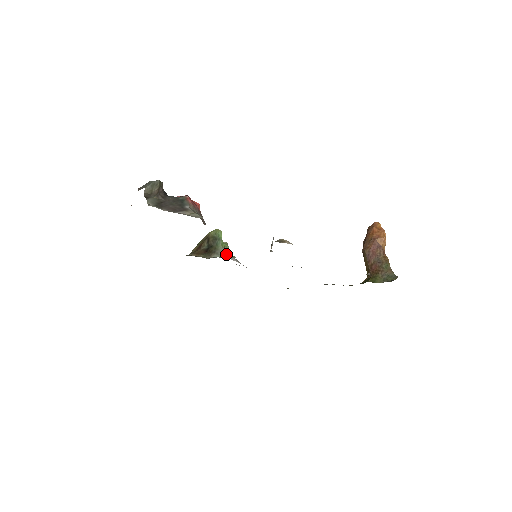
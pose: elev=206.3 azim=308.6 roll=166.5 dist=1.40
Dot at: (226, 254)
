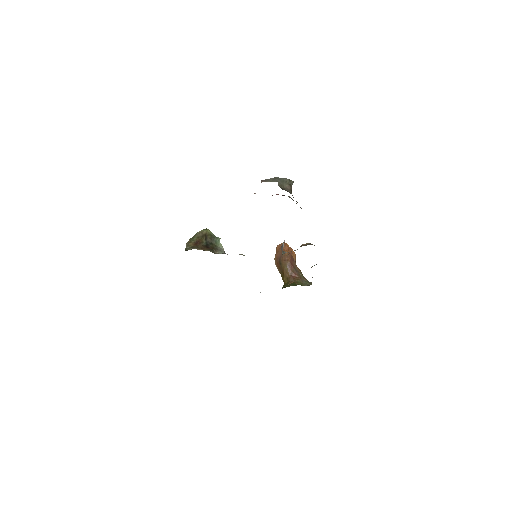
Dot at: occluded
